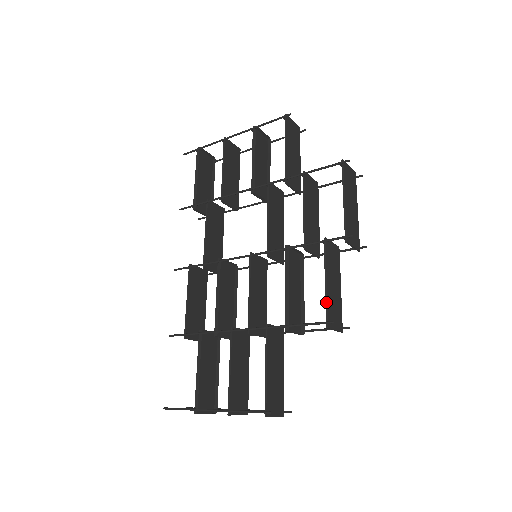
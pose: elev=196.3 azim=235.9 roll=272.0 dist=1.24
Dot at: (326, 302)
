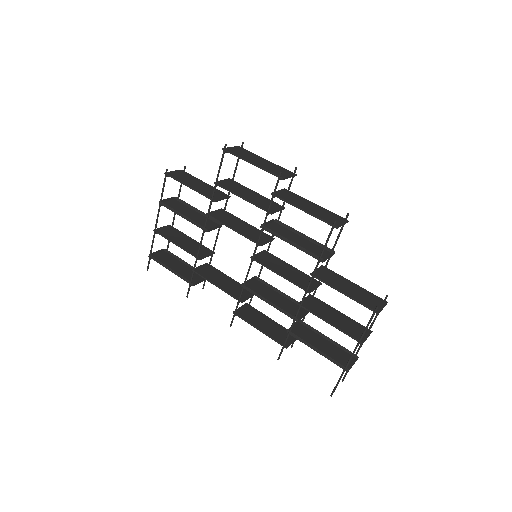
Dot at: occluded
